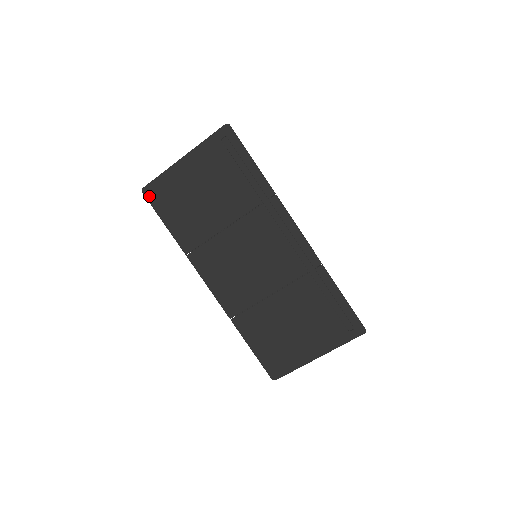
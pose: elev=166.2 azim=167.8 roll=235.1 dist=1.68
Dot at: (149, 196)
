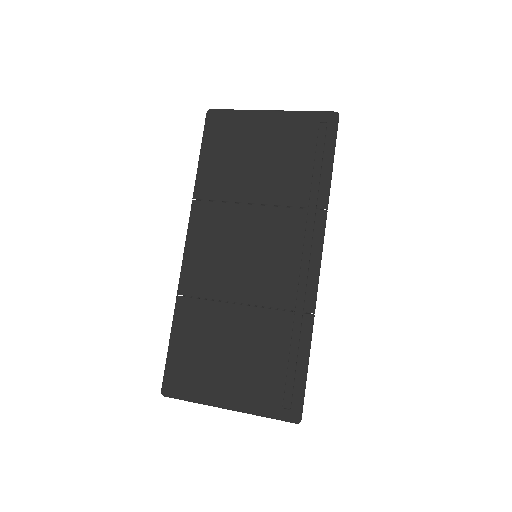
Dot at: (210, 120)
